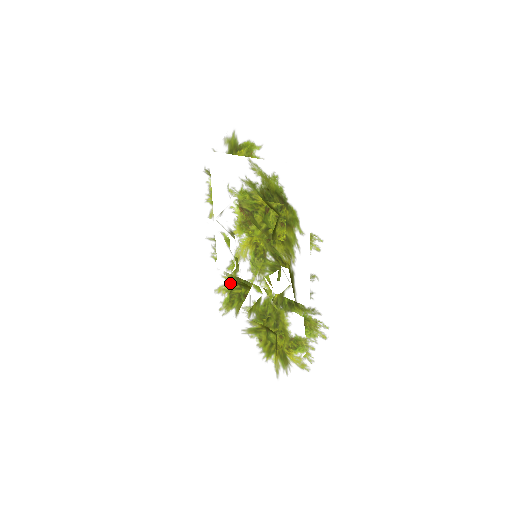
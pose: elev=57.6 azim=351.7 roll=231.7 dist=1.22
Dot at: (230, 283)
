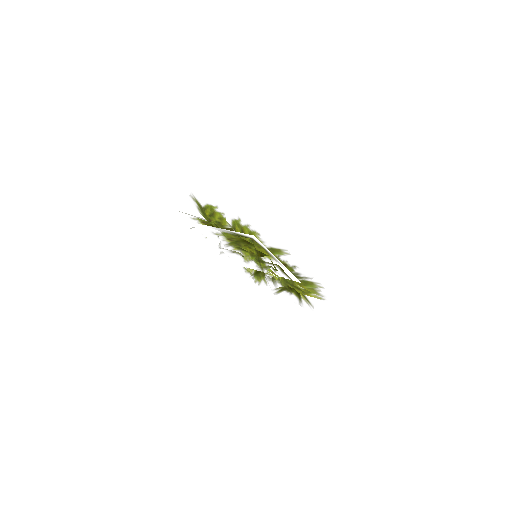
Dot at: (251, 277)
